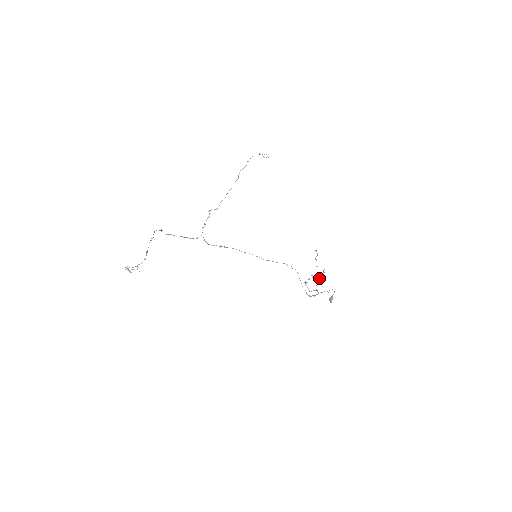
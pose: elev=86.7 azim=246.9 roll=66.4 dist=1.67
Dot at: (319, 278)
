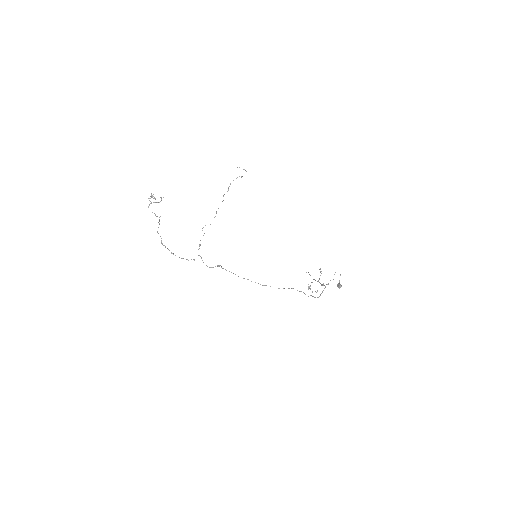
Dot at: (319, 278)
